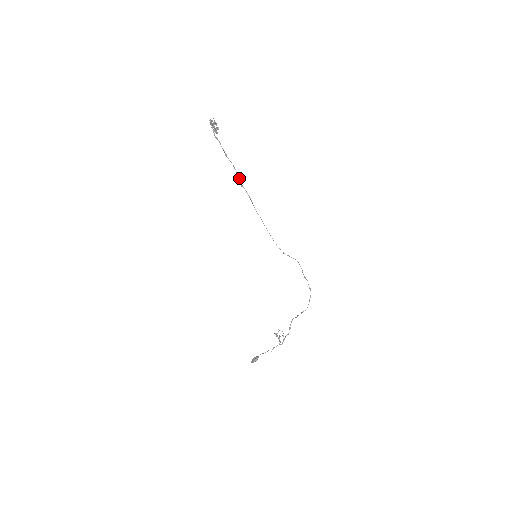
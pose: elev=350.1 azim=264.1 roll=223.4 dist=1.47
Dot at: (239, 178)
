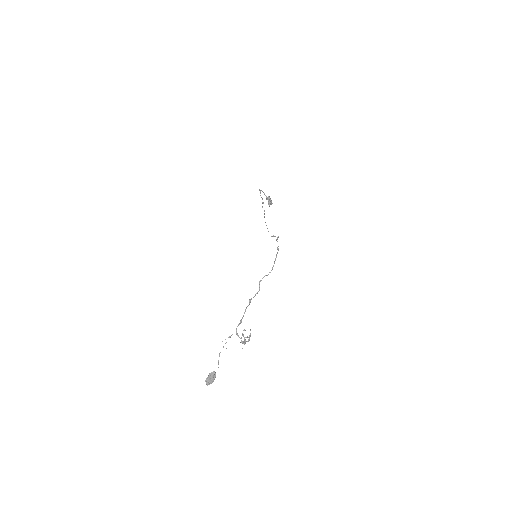
Dot at: occluded
